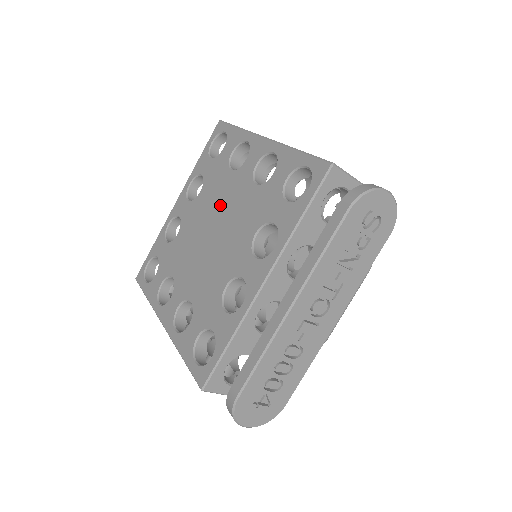
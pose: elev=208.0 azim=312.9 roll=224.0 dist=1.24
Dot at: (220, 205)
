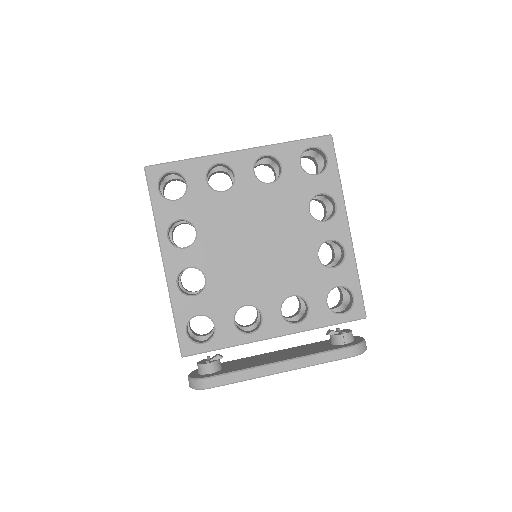
Dot at: (281, 229)
